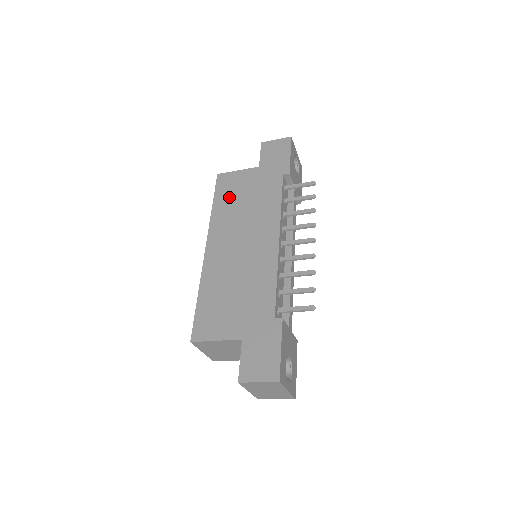
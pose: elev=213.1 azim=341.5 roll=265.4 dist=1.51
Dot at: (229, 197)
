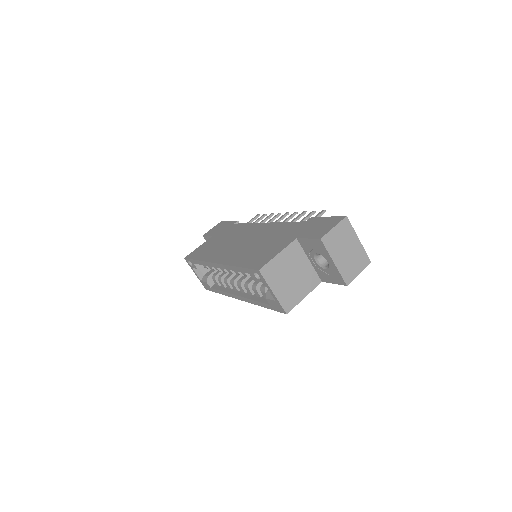
Dot at: (206, 250)
